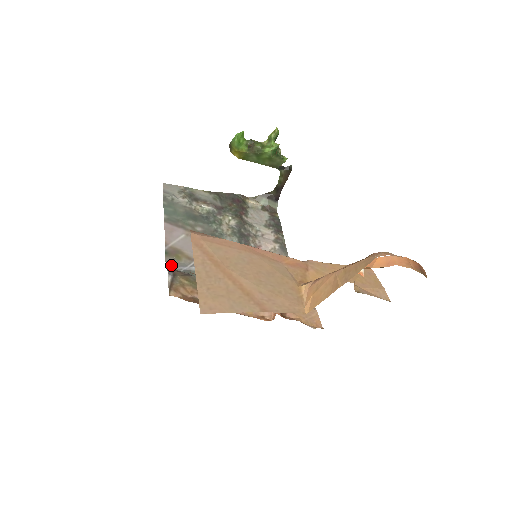
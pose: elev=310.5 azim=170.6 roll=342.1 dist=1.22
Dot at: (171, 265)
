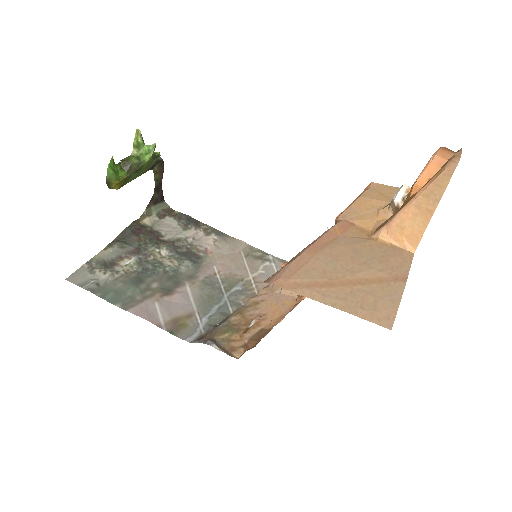
Dot at: (190, 337)
